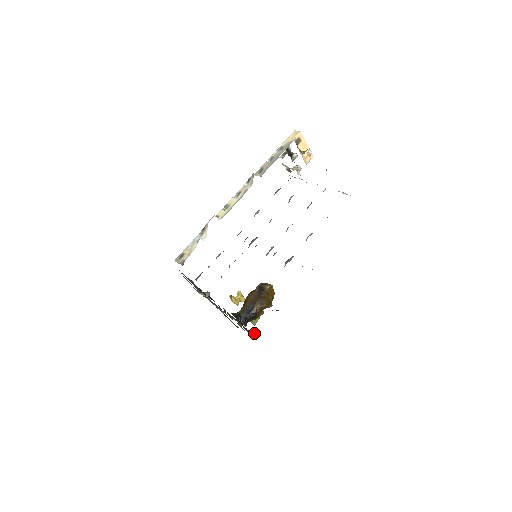
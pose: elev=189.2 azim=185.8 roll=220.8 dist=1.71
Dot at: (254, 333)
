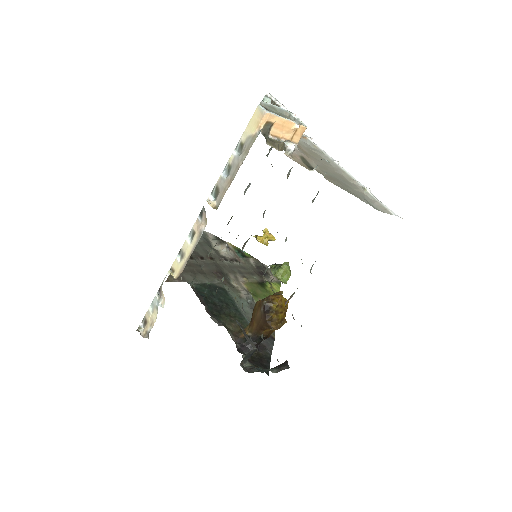
Dot at: (271, 344)
